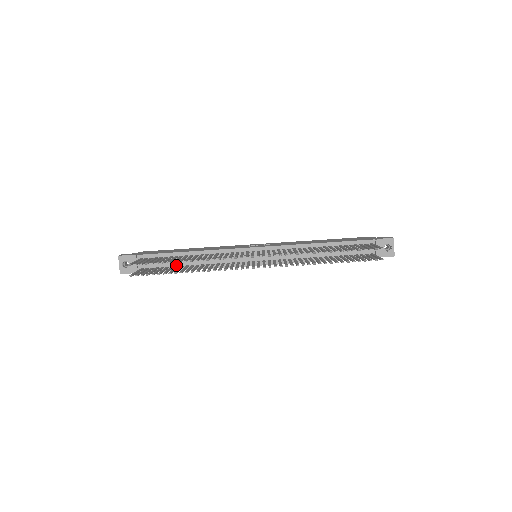
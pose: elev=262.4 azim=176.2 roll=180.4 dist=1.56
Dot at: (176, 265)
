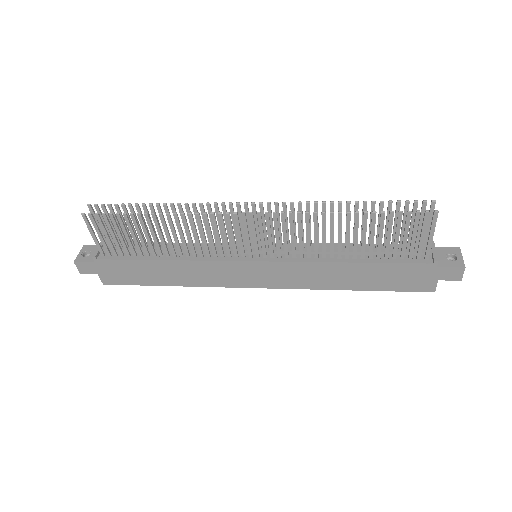
Dot at: (147, 254)
